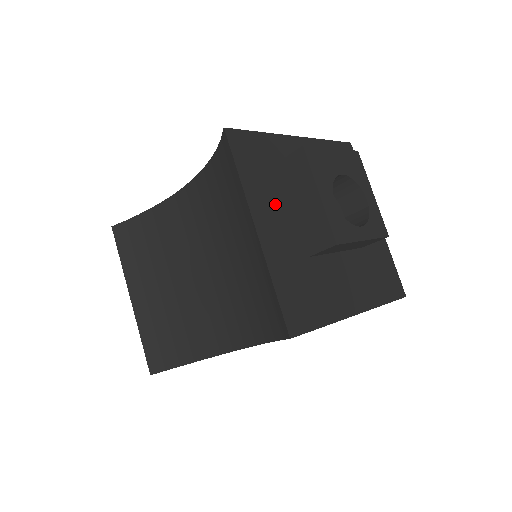
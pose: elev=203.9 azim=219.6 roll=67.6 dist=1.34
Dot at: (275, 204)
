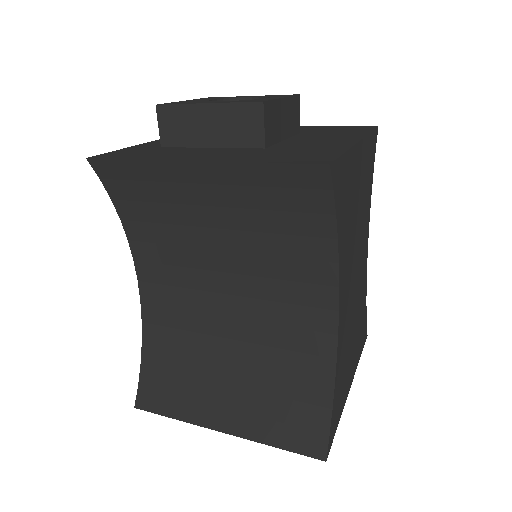
Dot at: (191, 152)
